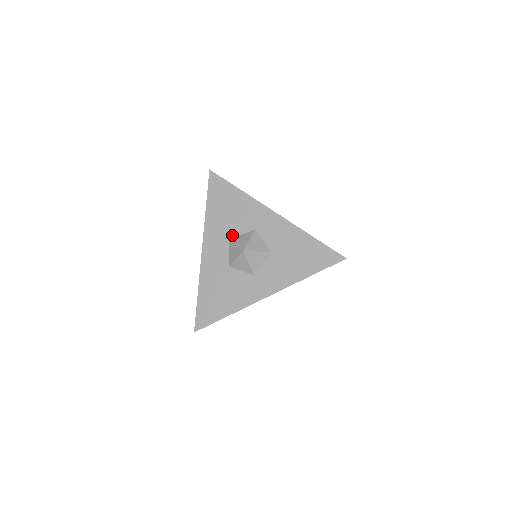
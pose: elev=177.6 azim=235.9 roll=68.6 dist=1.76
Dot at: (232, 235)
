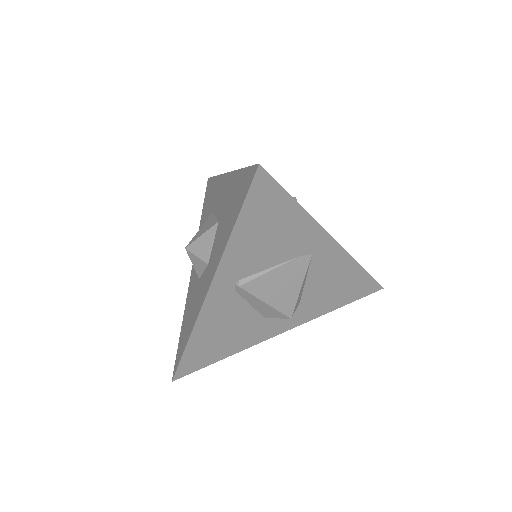
Dot at: occluded
